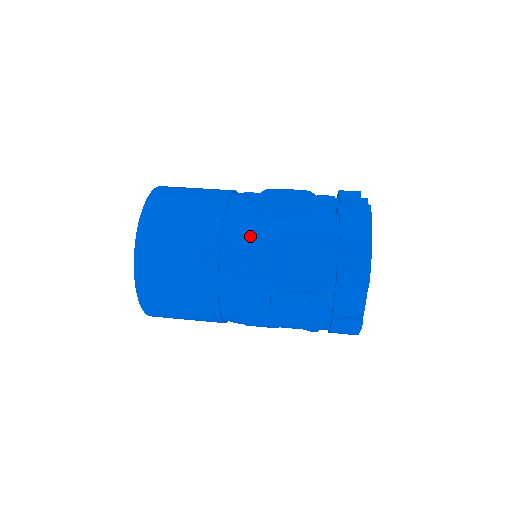
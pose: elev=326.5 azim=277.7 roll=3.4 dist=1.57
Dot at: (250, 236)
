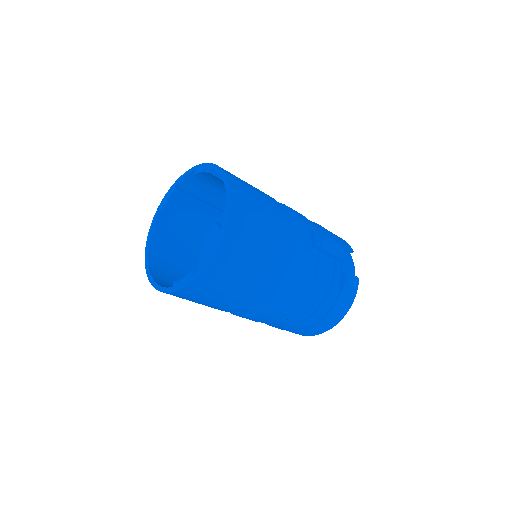
Dot at: occluded
